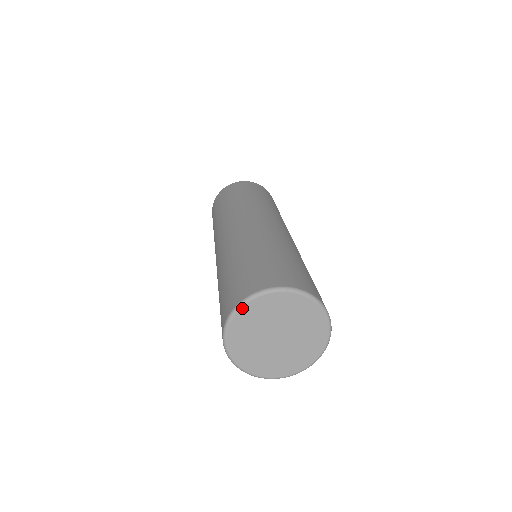
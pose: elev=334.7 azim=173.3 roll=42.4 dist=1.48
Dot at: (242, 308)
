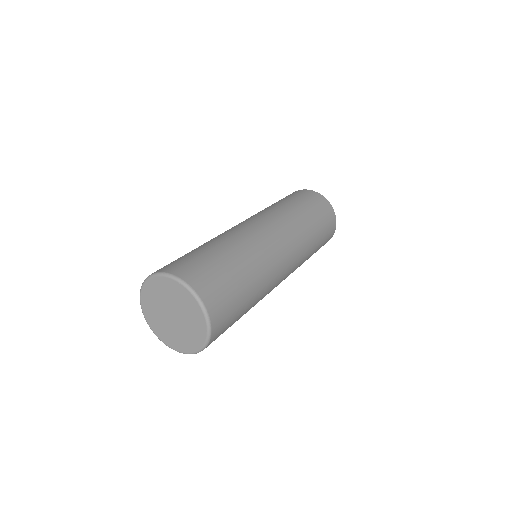
Dot at: (174, 280)
